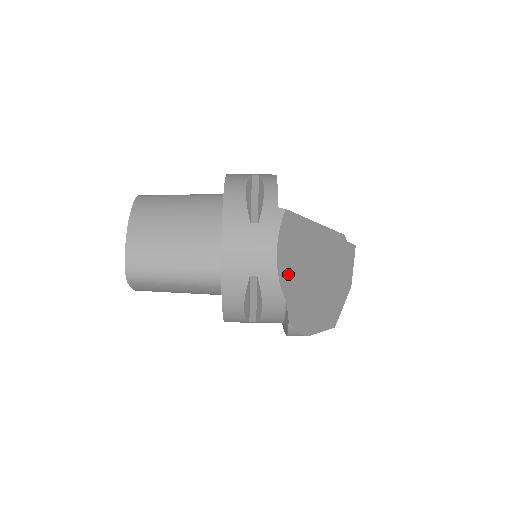
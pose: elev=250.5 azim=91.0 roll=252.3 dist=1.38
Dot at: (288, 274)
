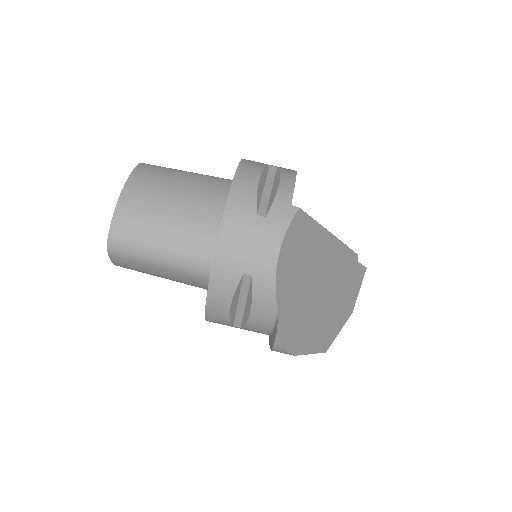
Dot at: (287, 281)
